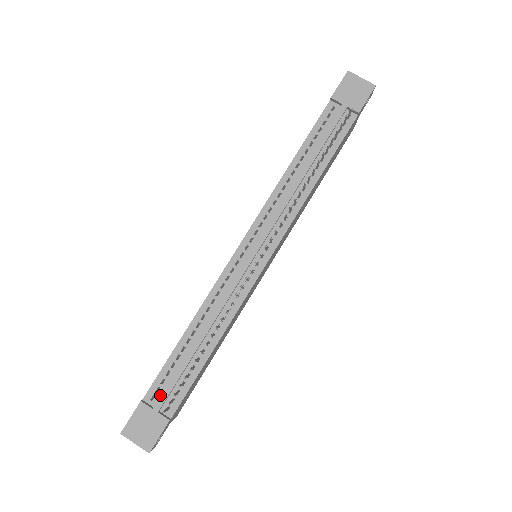
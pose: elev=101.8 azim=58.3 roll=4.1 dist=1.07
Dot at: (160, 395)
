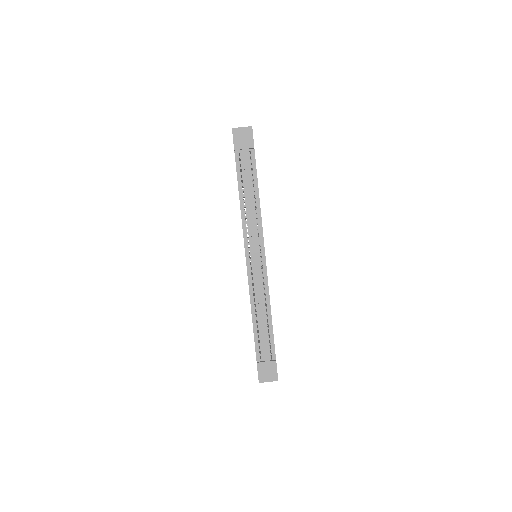
Dot at: (263, 354)
